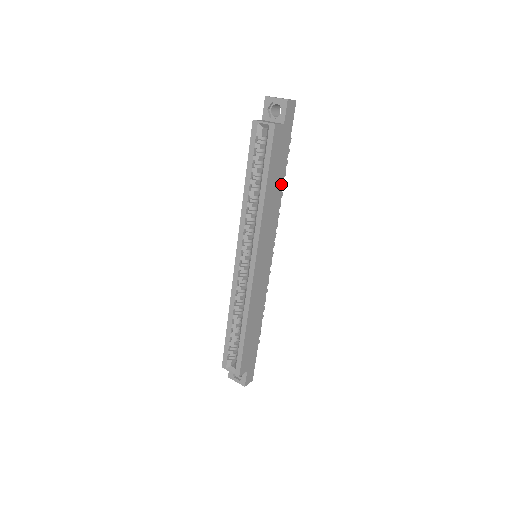
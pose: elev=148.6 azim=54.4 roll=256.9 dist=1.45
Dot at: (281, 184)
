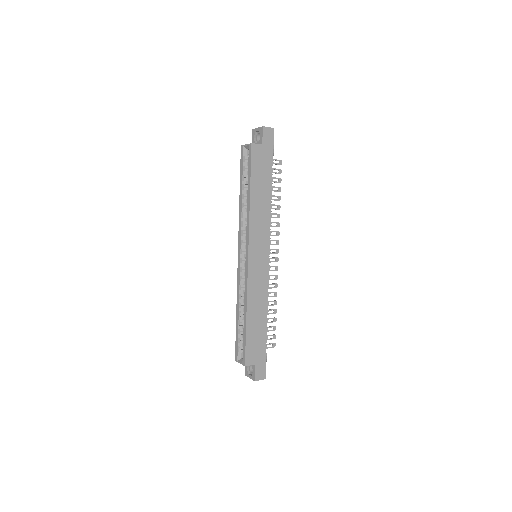
Dot at: (269, 193)
